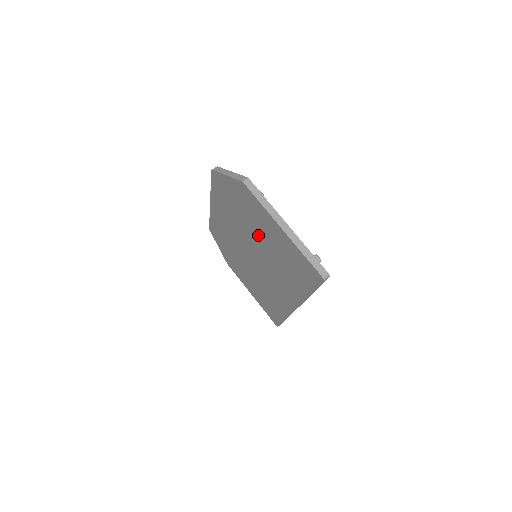
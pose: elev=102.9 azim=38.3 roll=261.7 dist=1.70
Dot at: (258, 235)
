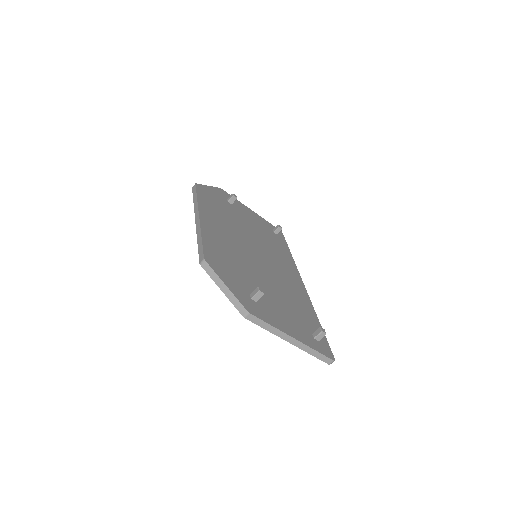
Dot at: occluded
